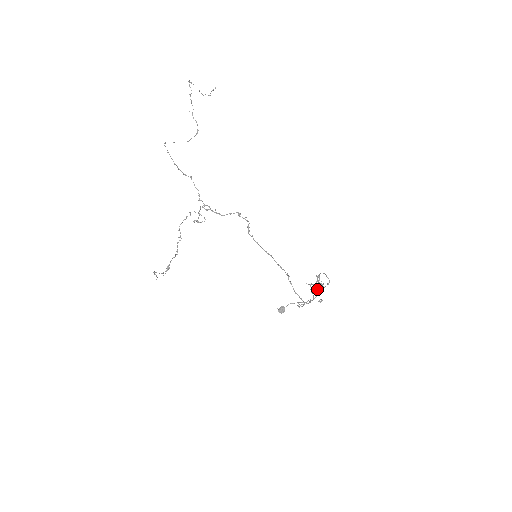
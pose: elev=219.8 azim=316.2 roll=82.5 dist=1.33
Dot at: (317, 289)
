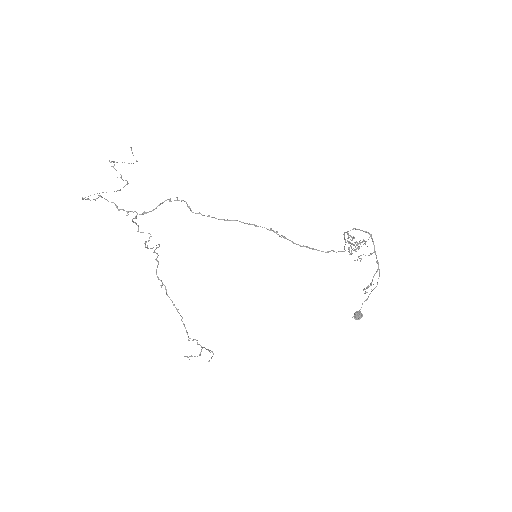
Dot at: (348, 243)
